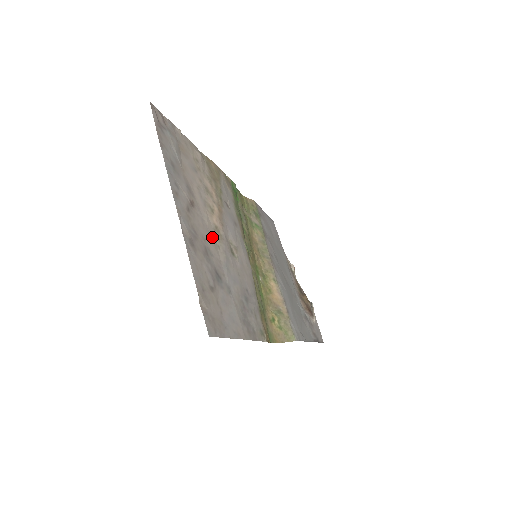
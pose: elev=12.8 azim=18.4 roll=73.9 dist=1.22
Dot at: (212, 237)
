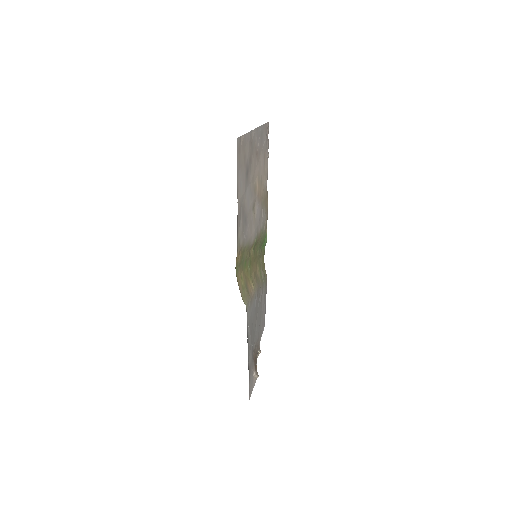
Dot at: (254, 177)
